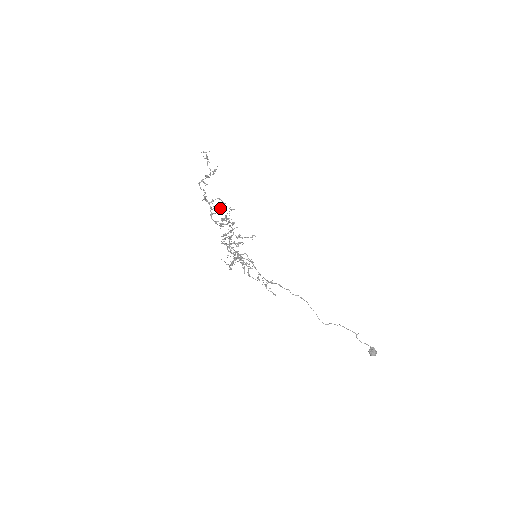
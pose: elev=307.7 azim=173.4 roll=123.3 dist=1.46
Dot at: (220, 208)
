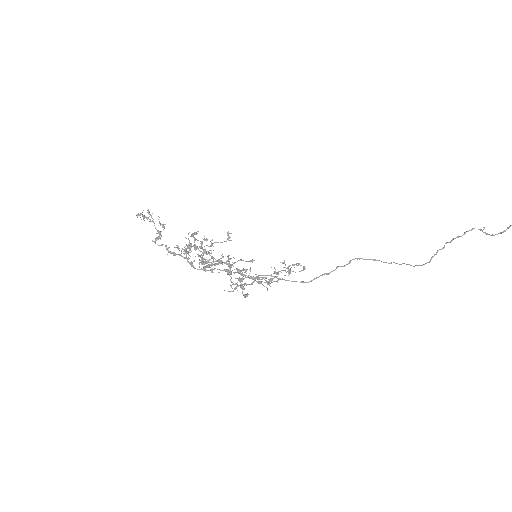
Dot at: occluded
